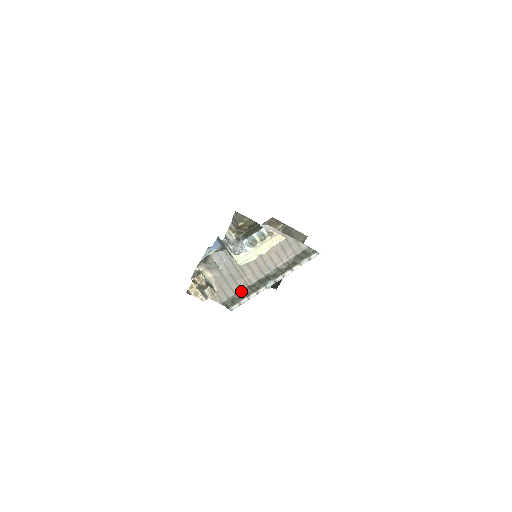
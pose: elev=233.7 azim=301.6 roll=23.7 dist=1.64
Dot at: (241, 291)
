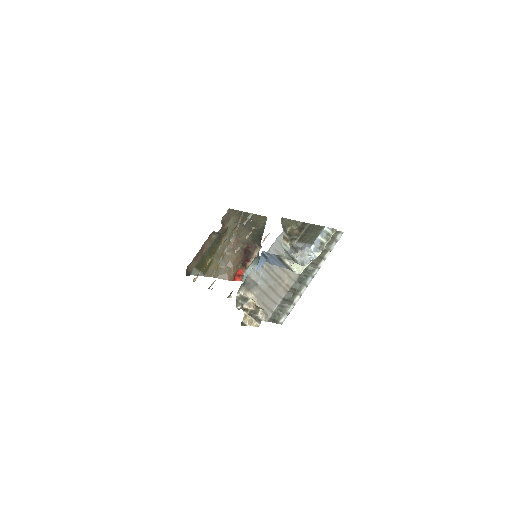
Dot at: (283, 300)
